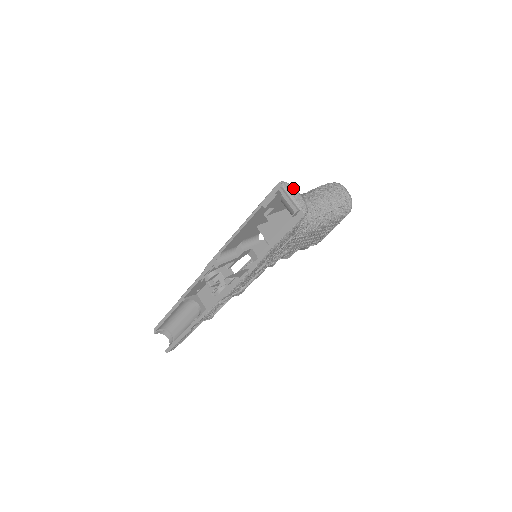
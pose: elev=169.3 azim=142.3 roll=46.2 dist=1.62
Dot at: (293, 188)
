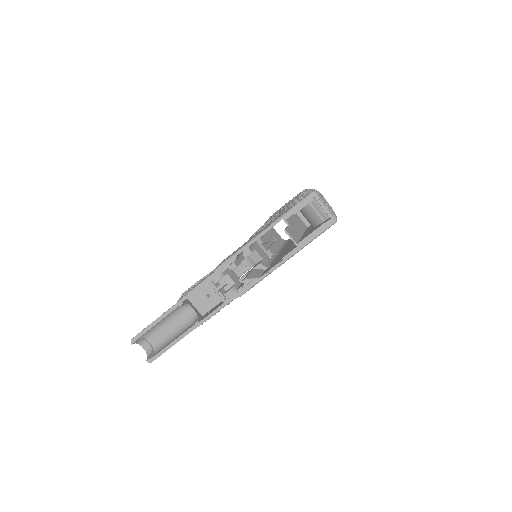
Dot at: occluded
